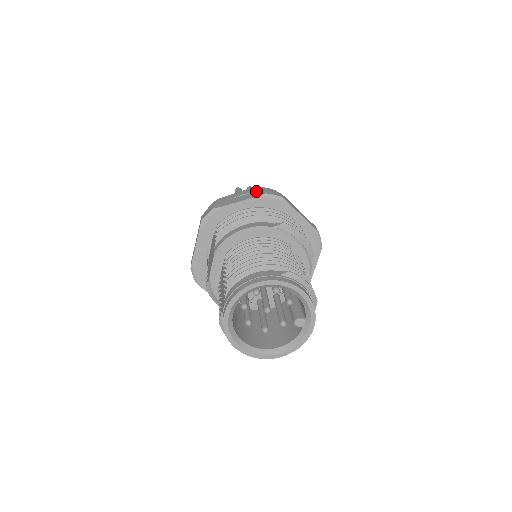
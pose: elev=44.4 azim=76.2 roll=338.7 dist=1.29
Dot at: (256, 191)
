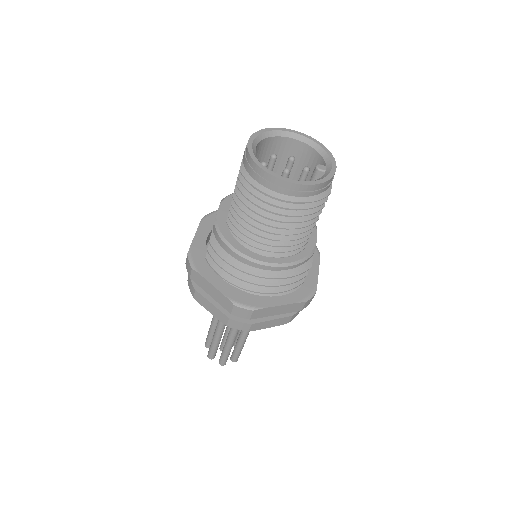
Dot at: occluded
